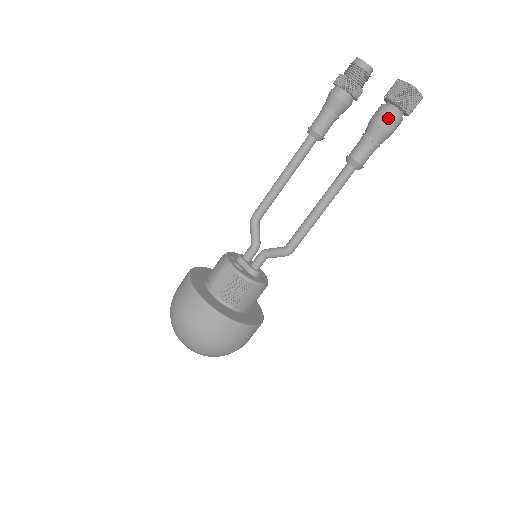
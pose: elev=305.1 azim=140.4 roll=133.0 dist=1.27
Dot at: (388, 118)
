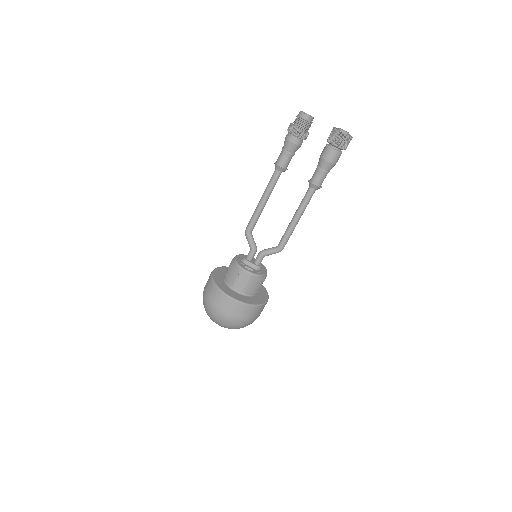
Dot at: (335, 157)
